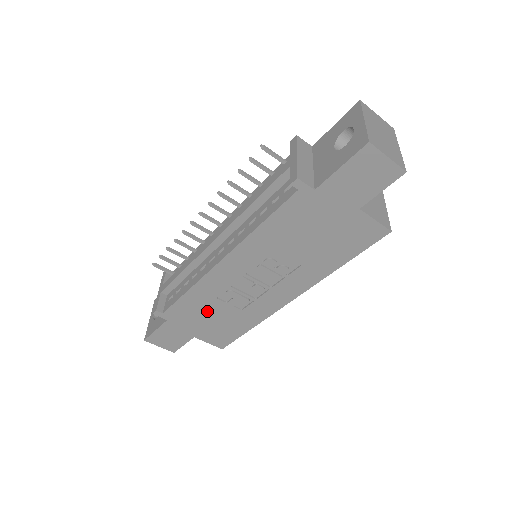
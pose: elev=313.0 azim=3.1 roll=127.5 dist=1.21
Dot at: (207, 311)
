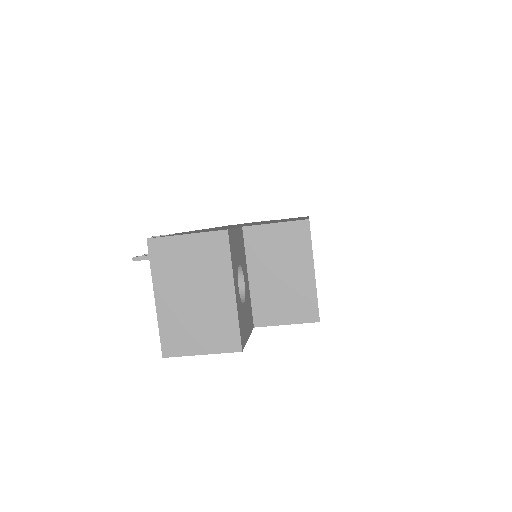
Dot at: occluded
